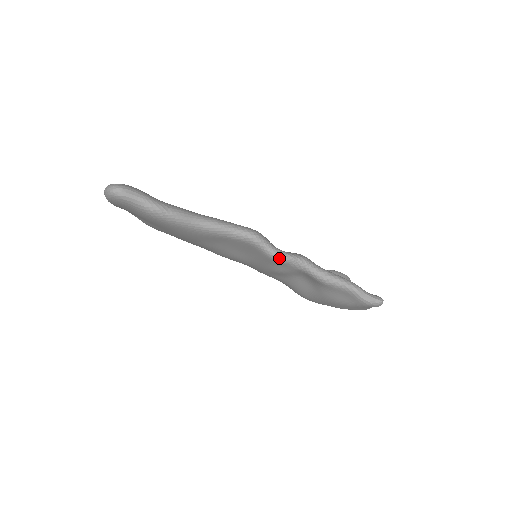
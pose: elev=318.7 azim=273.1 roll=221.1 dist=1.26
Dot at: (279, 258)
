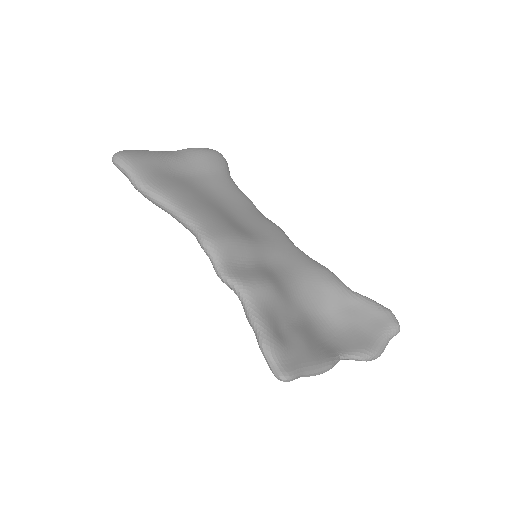
Dot at: (218, 275)
